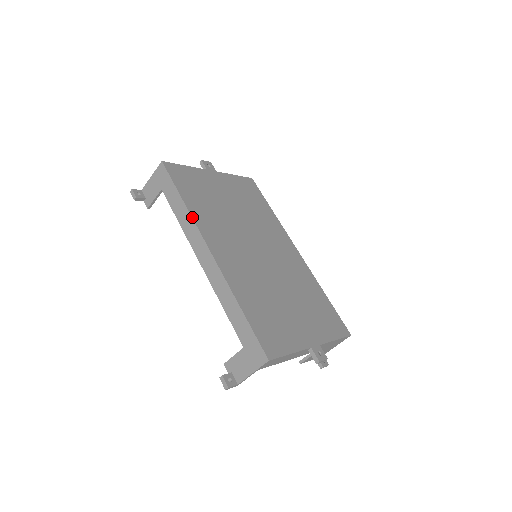
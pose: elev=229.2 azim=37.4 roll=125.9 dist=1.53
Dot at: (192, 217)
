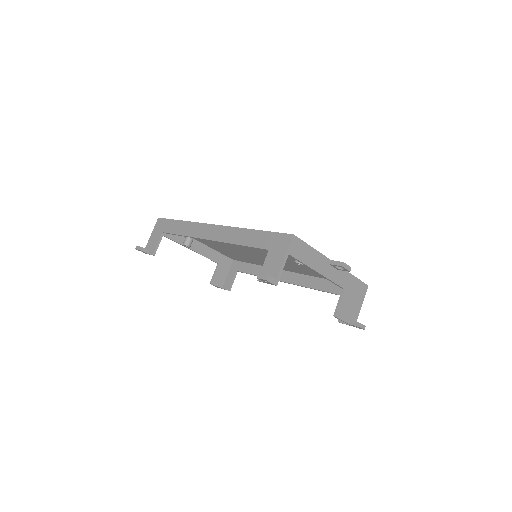
Dot at: (193, 222)
